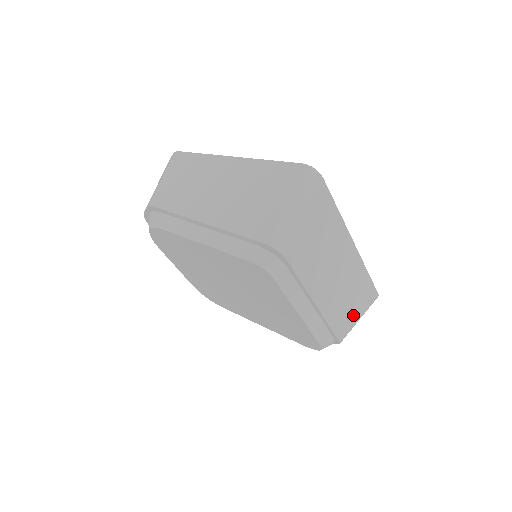
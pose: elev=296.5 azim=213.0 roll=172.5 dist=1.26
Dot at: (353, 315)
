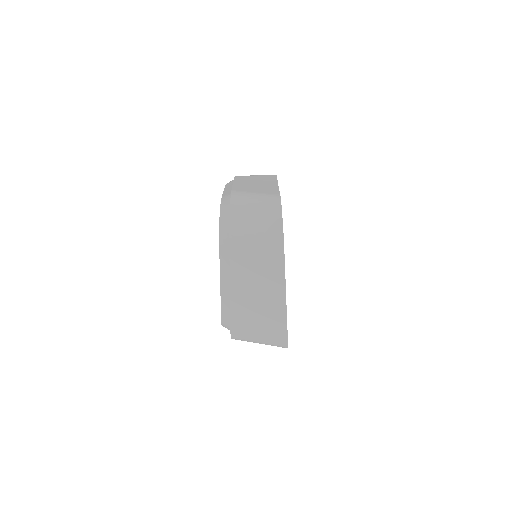
Dot at: occluded
